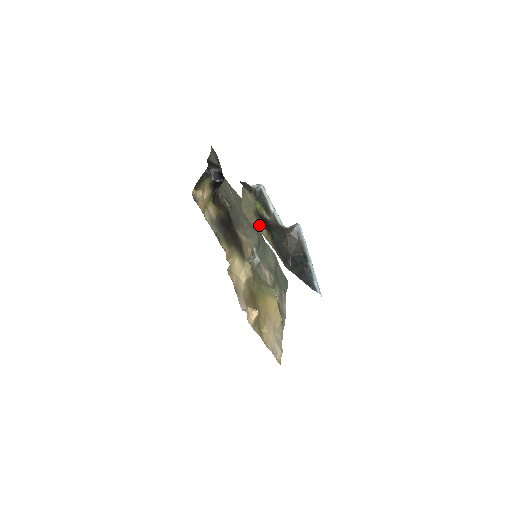
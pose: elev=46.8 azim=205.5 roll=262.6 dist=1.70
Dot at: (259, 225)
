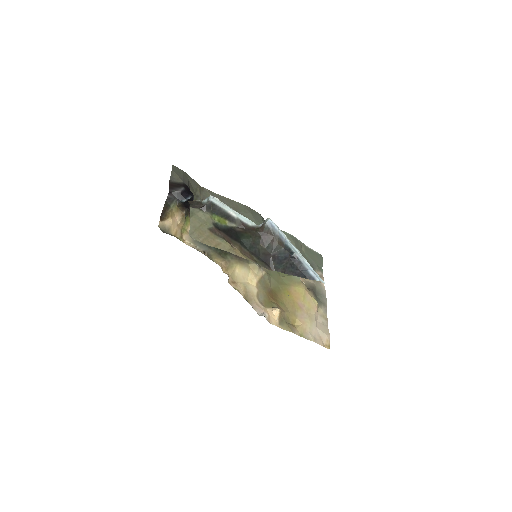
Dot at: (218, 241)
